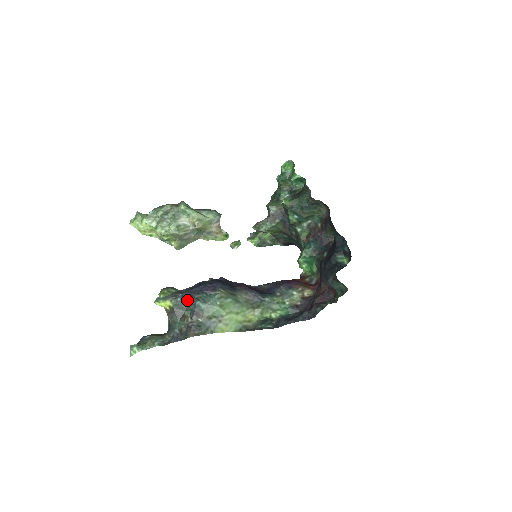
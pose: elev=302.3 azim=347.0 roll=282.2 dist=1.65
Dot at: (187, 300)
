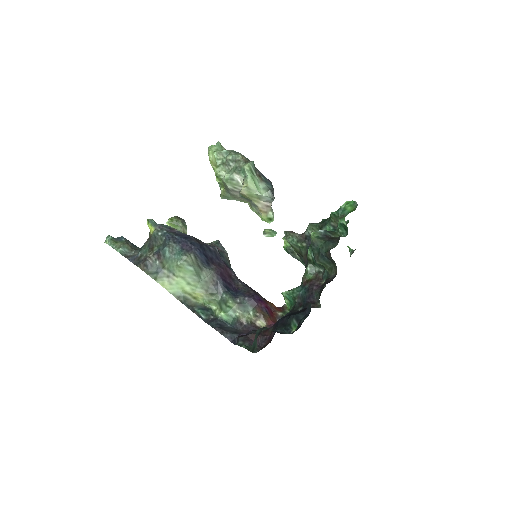
Dot at: (164, 240)
